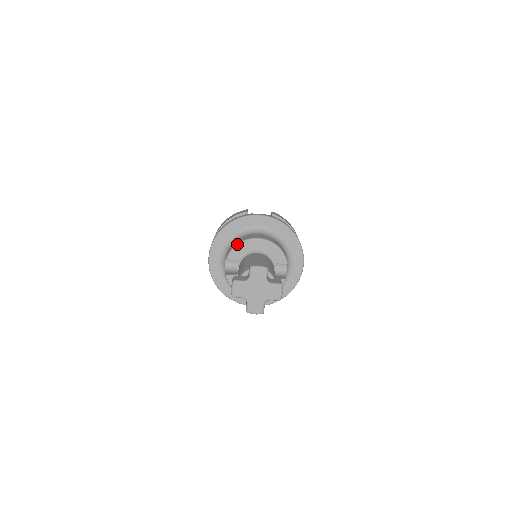
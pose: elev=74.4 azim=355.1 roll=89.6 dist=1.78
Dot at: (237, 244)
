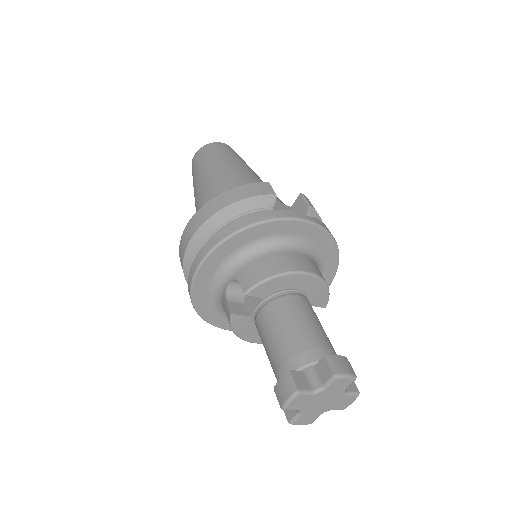
Dot at: (273, 276)
